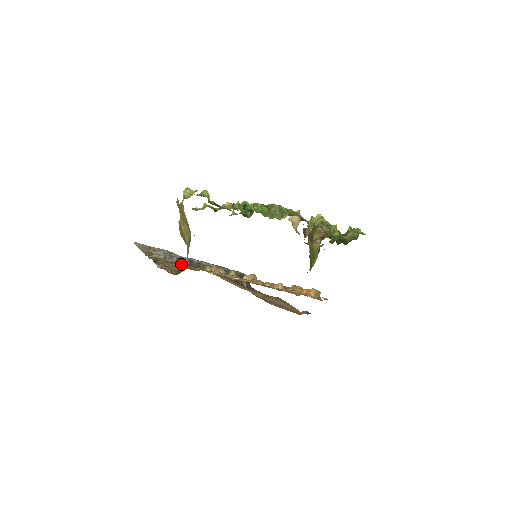
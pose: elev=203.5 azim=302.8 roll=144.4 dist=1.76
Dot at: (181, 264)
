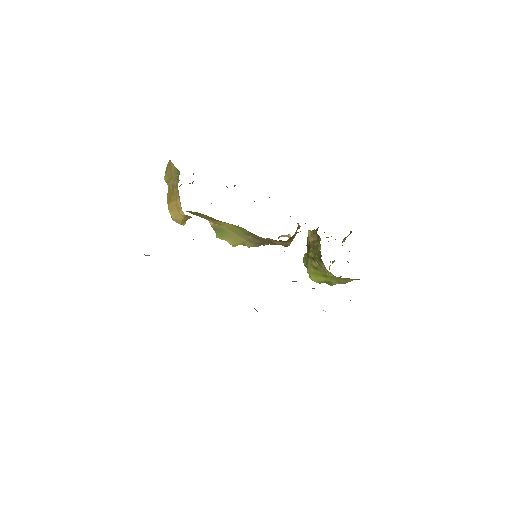
Dot at: occluded
